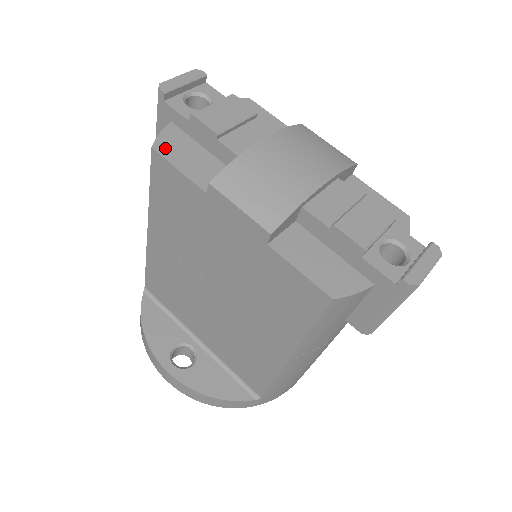
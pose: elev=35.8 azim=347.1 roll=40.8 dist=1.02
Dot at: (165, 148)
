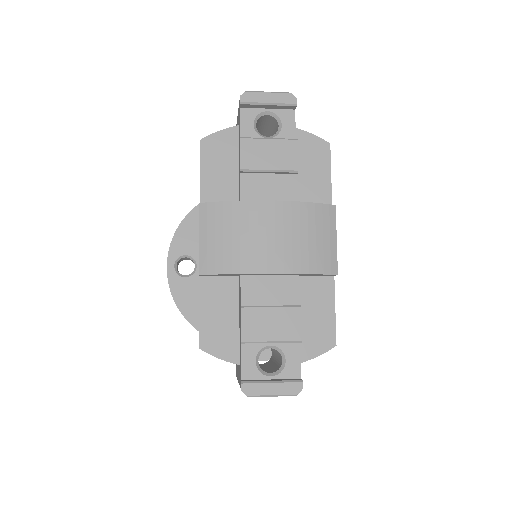
Dot at: (209, 147)
